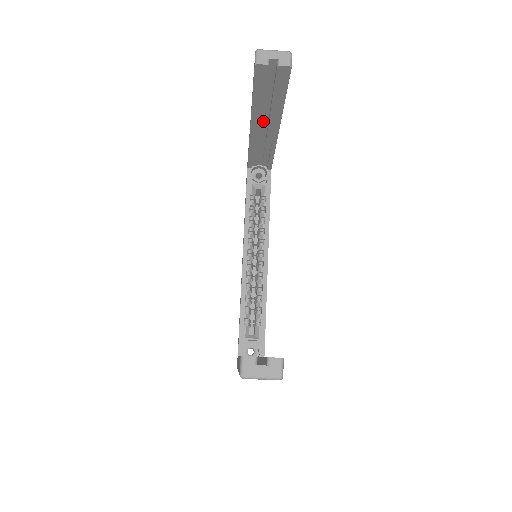
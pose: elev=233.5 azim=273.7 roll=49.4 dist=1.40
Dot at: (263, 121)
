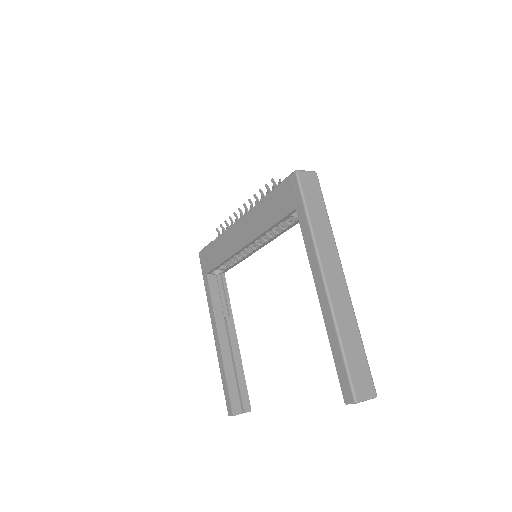
Dot at: occluded
